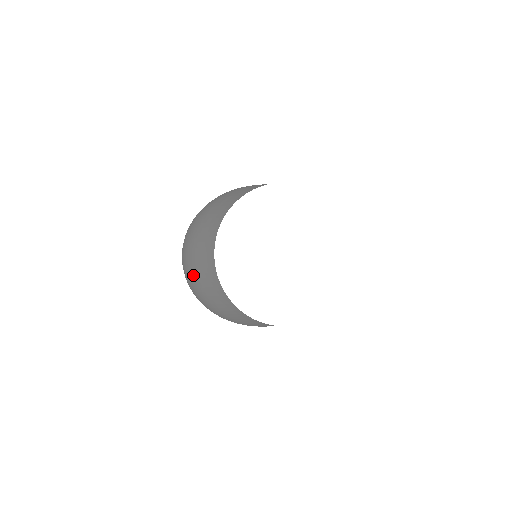
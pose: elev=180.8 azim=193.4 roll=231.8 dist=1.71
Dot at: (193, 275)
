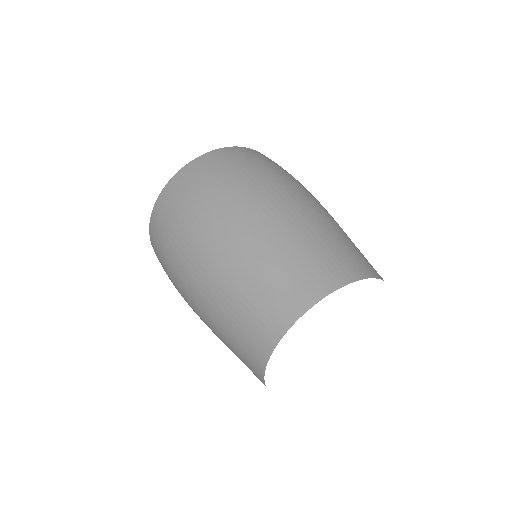
Dot at: occluded
